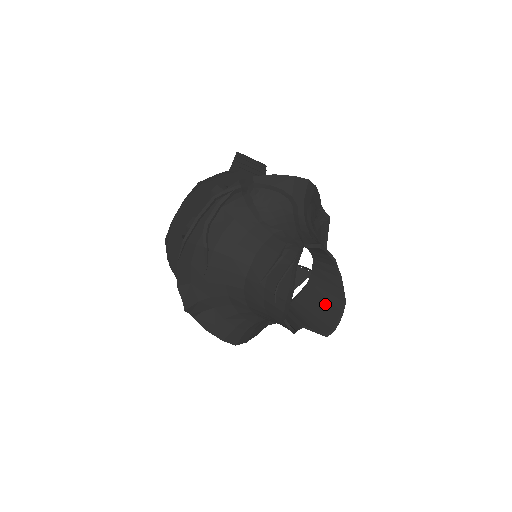
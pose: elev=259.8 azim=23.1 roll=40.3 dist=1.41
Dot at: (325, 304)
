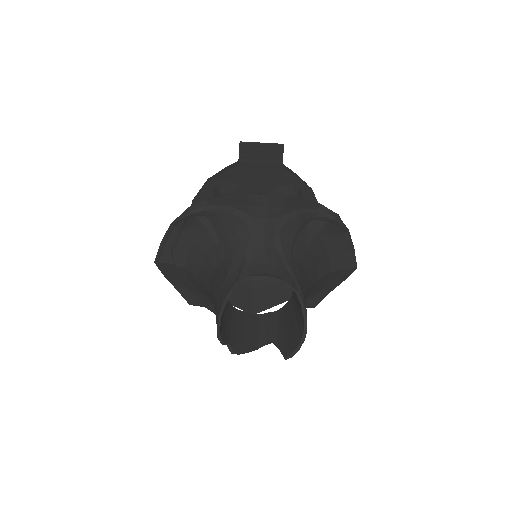
Dot at: (296, 324)
